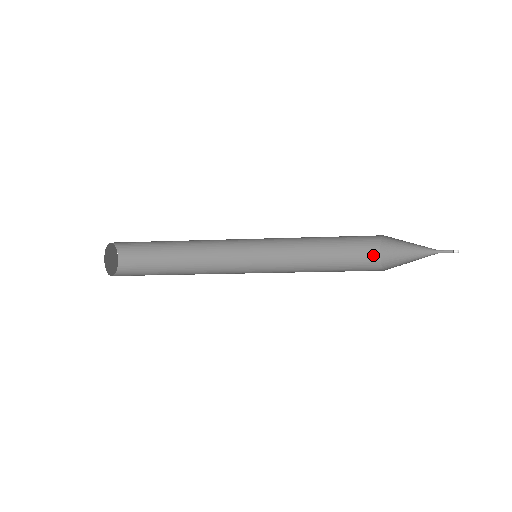
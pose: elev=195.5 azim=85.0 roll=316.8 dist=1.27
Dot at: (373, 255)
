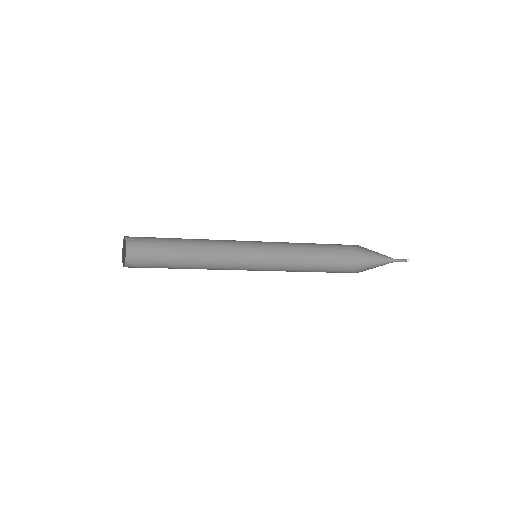
Dot at: (345, 259)
